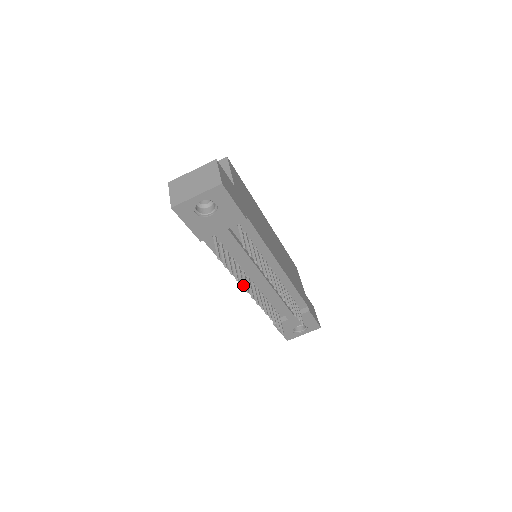
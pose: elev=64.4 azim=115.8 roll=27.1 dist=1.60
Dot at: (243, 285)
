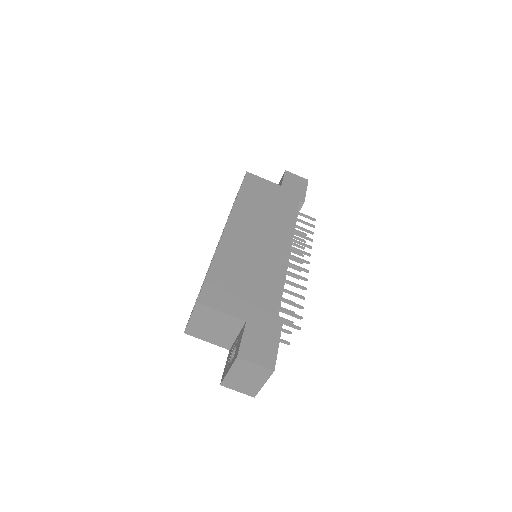
Dot at: occluded
